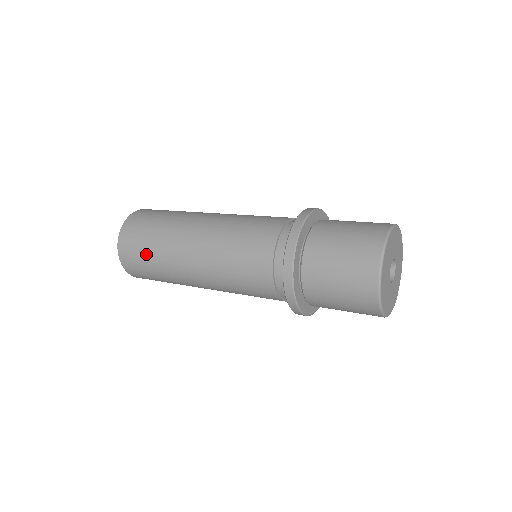
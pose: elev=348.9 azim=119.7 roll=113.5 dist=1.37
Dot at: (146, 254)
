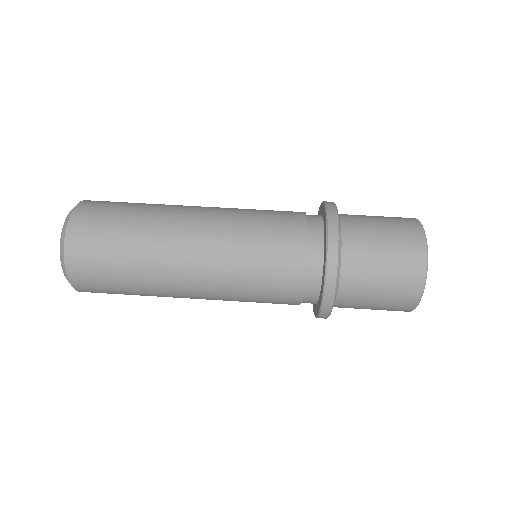
Dot at: occluded
